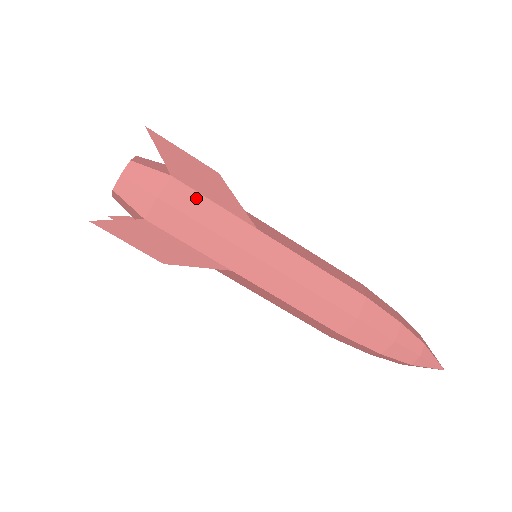
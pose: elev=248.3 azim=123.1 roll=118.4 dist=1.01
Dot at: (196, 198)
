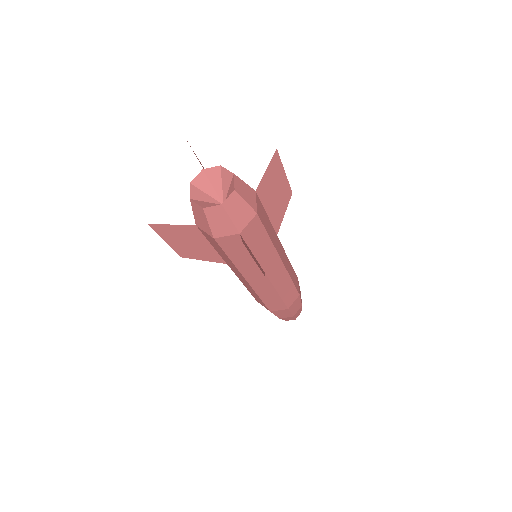
Dot at: (243, 248)
